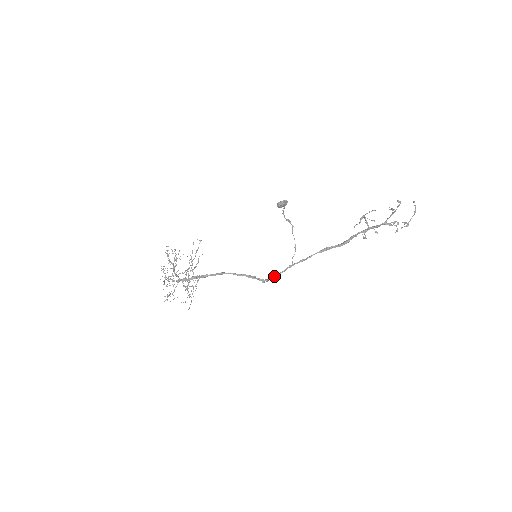
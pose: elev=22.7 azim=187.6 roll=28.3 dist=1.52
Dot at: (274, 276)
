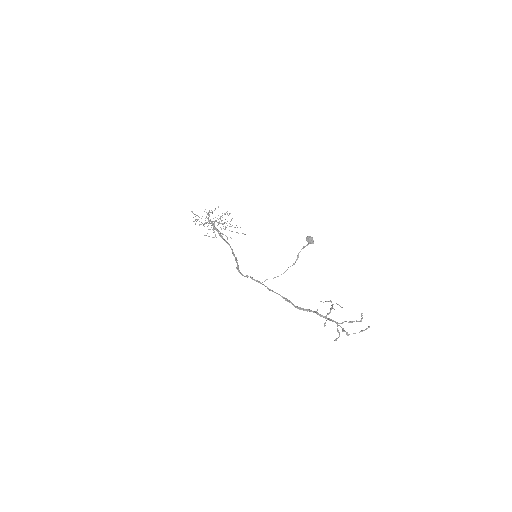
Dot at: occluded
